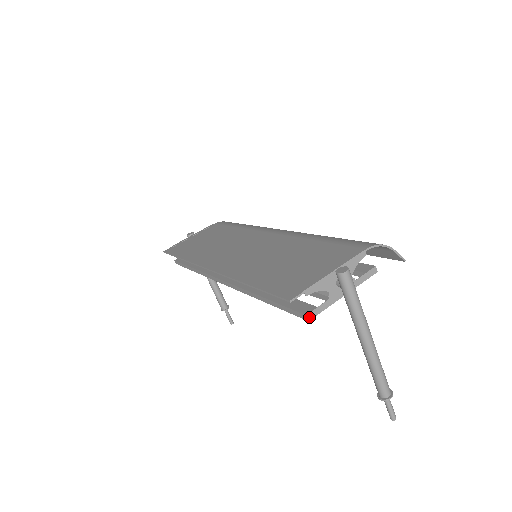
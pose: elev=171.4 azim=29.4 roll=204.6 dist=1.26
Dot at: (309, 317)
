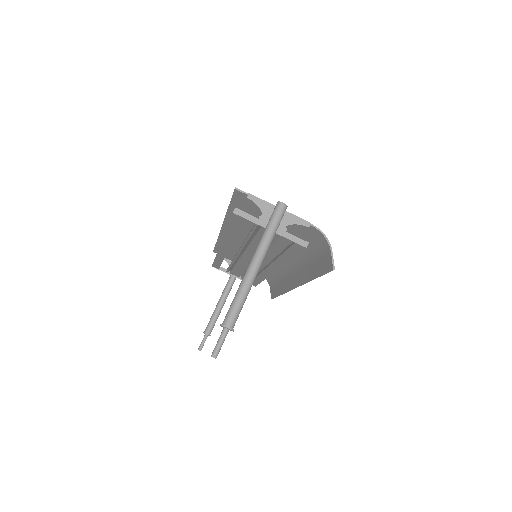
Dot at: (236, 211)
